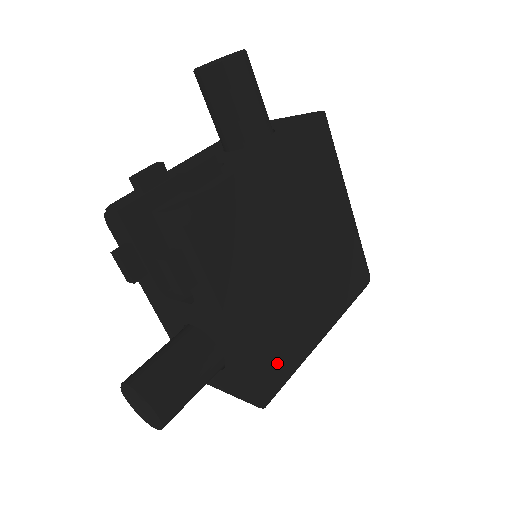
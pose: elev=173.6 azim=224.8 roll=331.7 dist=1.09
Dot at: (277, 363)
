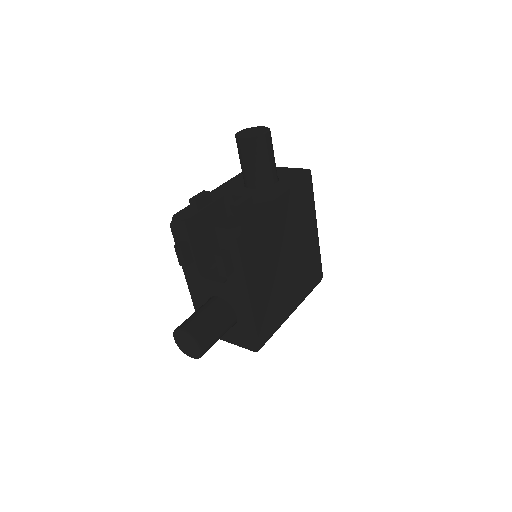
Dot at: (268, 324)
